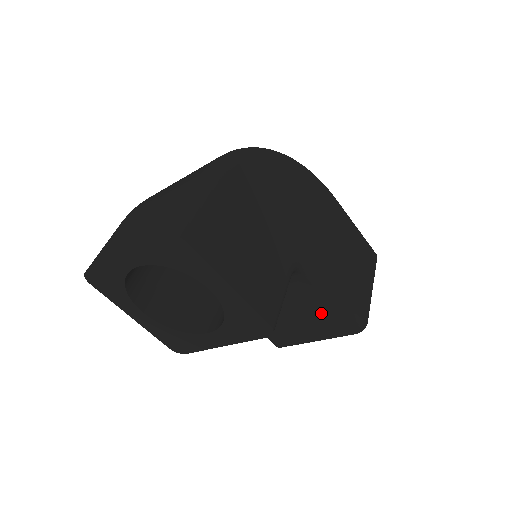
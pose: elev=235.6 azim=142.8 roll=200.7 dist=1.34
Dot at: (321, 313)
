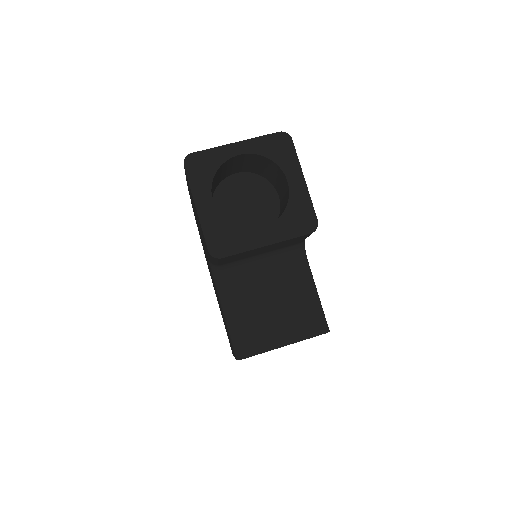
Dot at: (301, 306)
